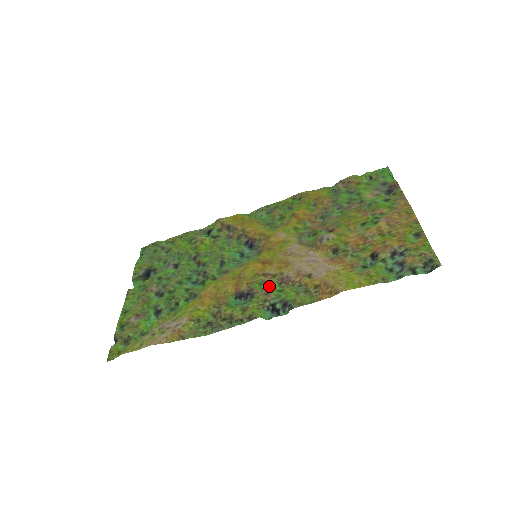
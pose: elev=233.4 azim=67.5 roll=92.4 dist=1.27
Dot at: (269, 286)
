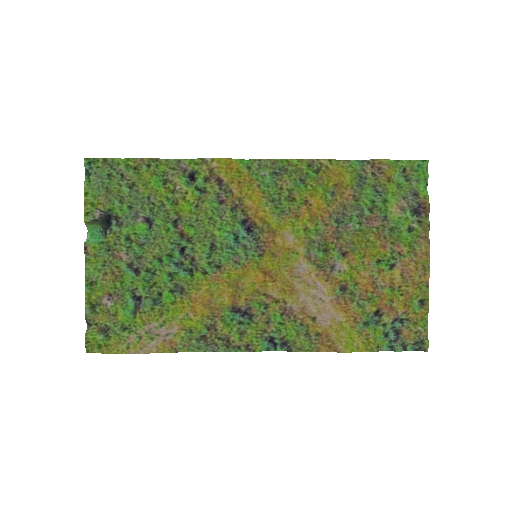
Dot at: (270, 314)
